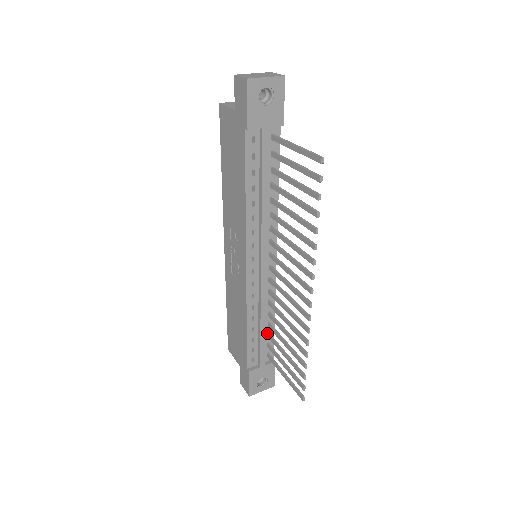
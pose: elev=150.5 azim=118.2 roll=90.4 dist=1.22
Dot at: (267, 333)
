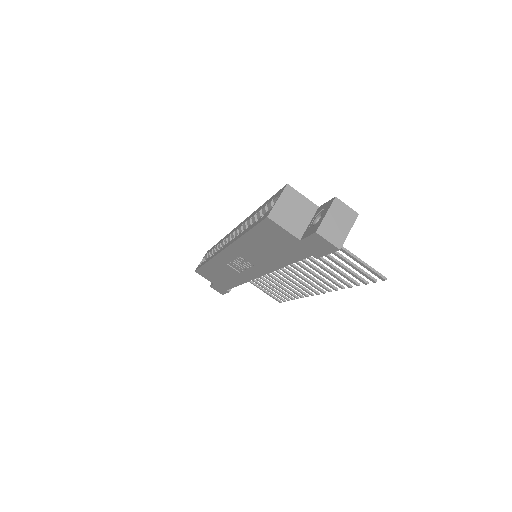
Dot at: occluded
